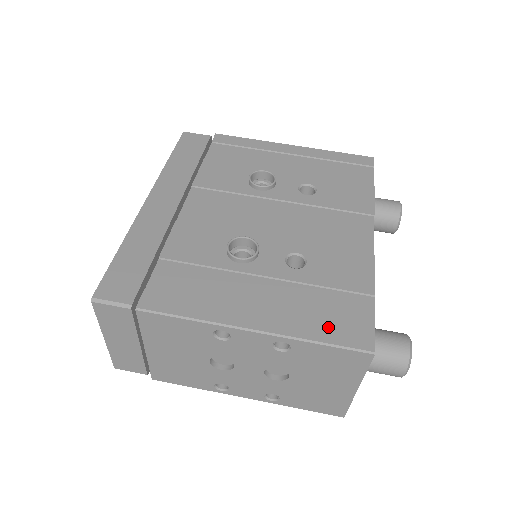
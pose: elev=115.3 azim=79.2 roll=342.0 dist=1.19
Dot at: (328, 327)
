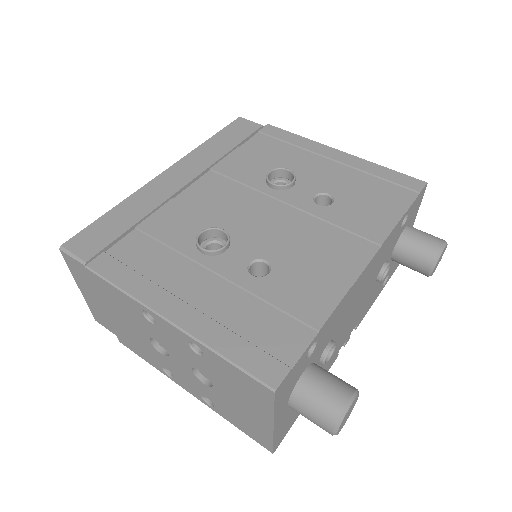
Dot at: (244, 345)
